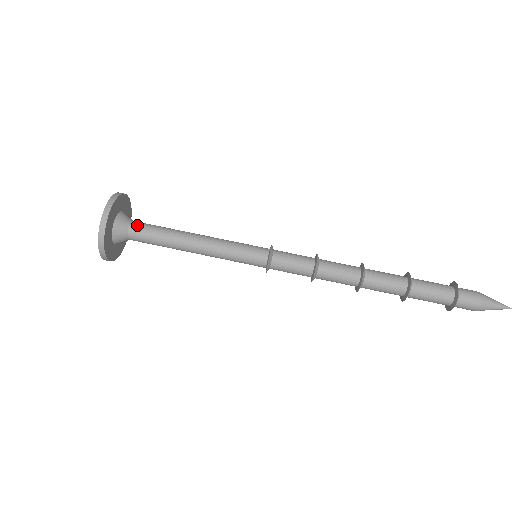
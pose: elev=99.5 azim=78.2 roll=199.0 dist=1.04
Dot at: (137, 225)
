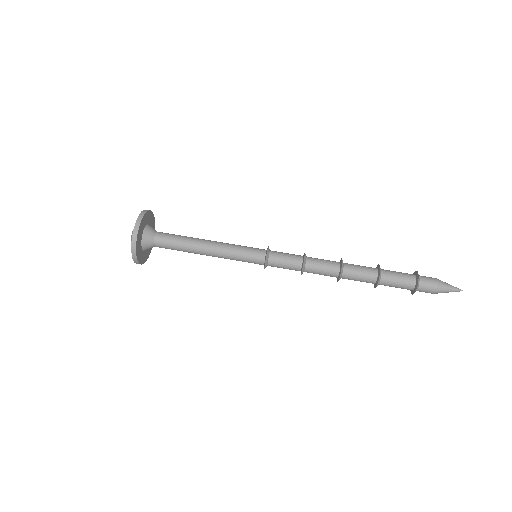
Dot at: (164, 233)
